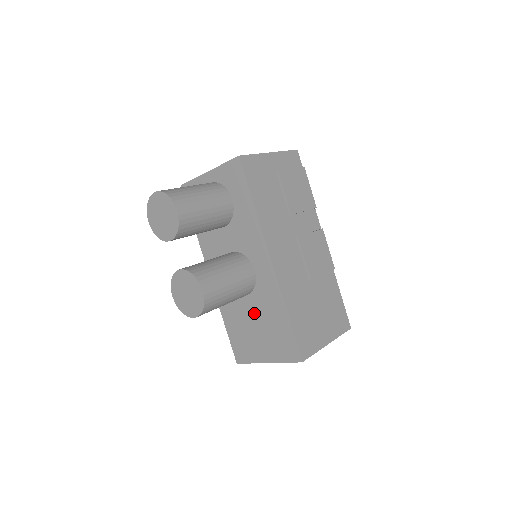
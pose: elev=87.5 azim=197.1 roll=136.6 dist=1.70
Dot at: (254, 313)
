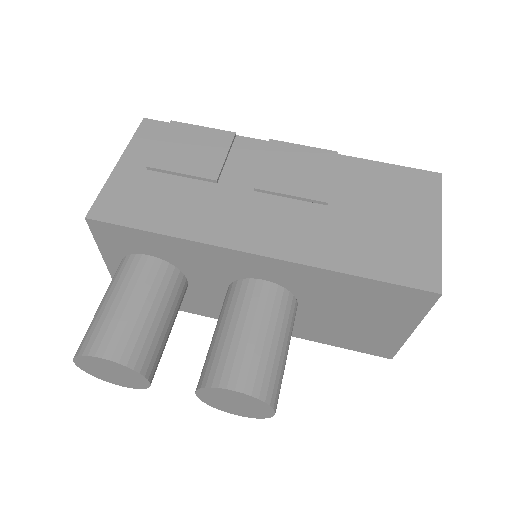
Dot at: (328, 310)
